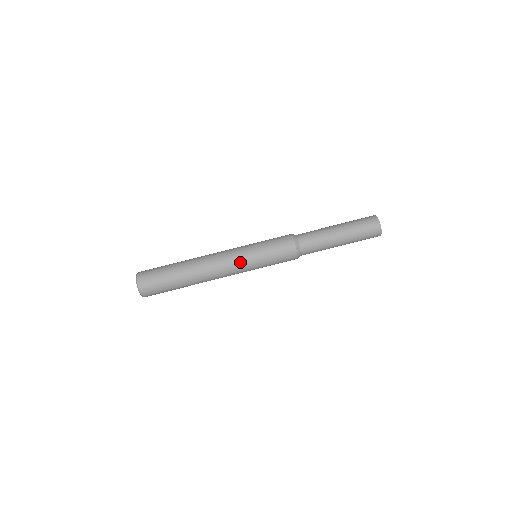
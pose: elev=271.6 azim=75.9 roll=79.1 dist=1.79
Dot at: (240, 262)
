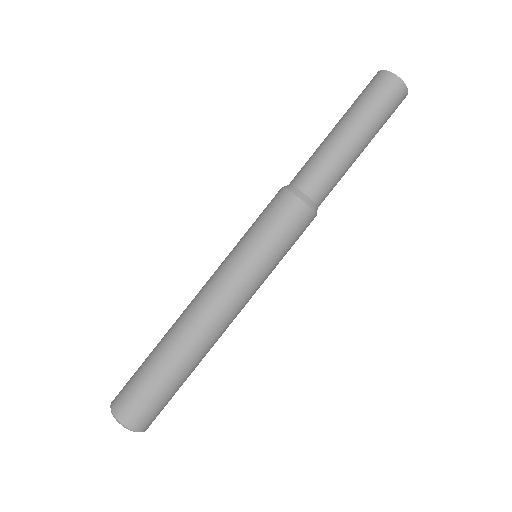
Dot at: (236, 279)
